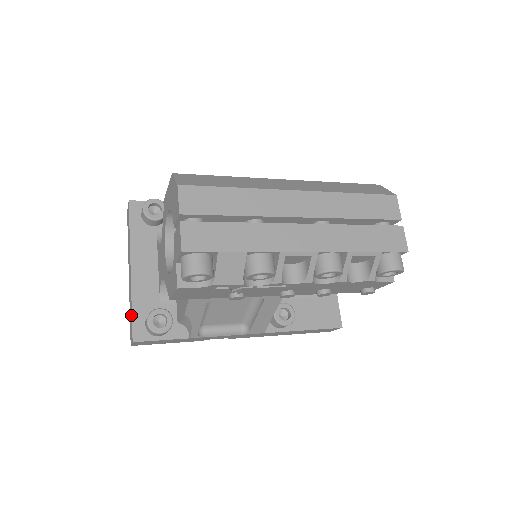
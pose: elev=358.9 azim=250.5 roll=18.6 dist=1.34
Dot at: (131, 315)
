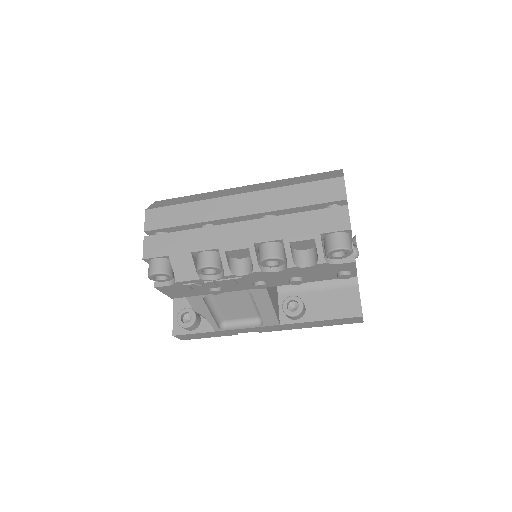
Dot at: (174, 315)
